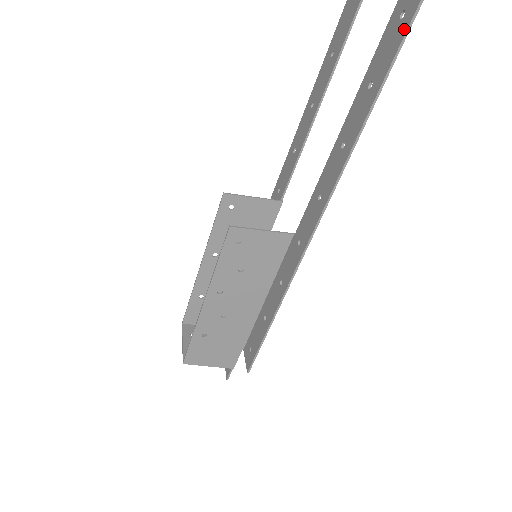
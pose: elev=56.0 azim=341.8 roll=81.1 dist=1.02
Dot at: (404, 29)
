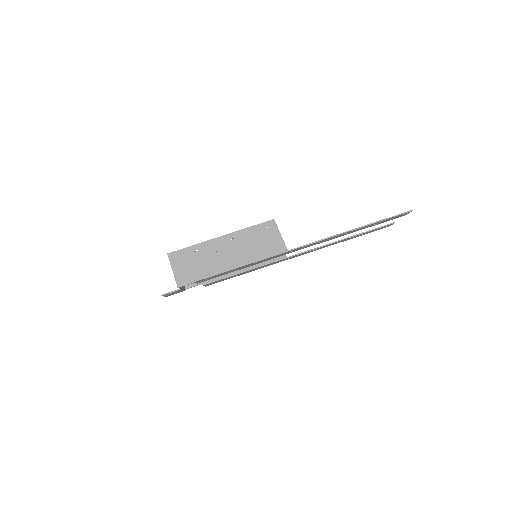
Dot at: (400, 214)
